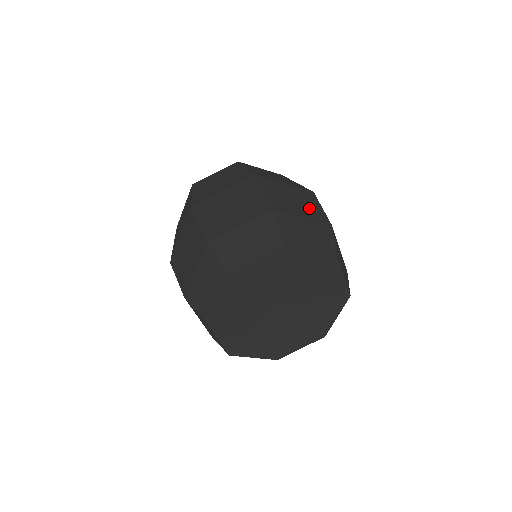
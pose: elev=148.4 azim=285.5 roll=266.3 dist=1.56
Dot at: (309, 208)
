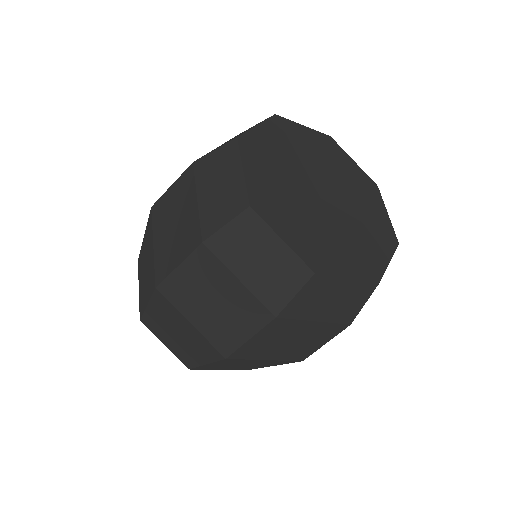
Dot at: occluded
